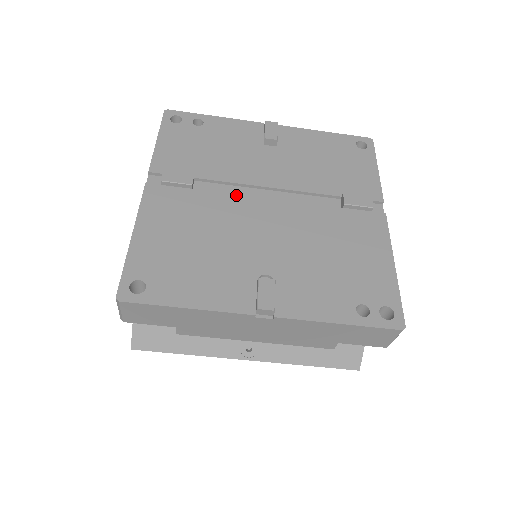
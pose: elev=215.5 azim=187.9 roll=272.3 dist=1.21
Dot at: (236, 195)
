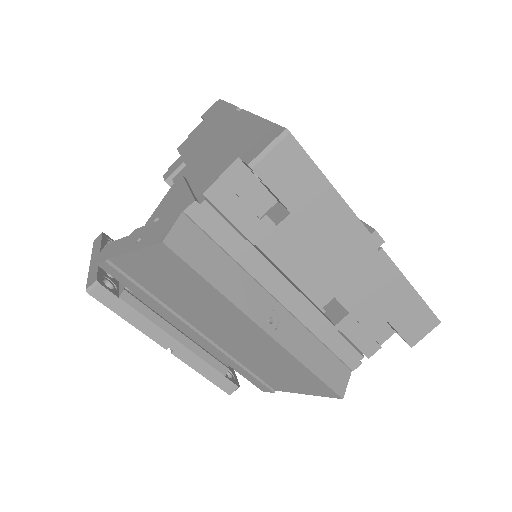
Dot at: occluded
